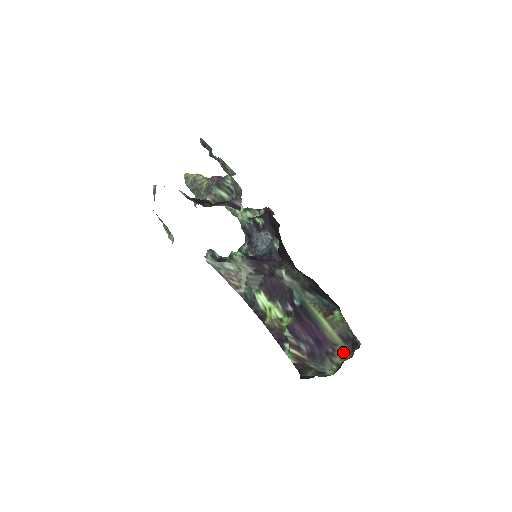
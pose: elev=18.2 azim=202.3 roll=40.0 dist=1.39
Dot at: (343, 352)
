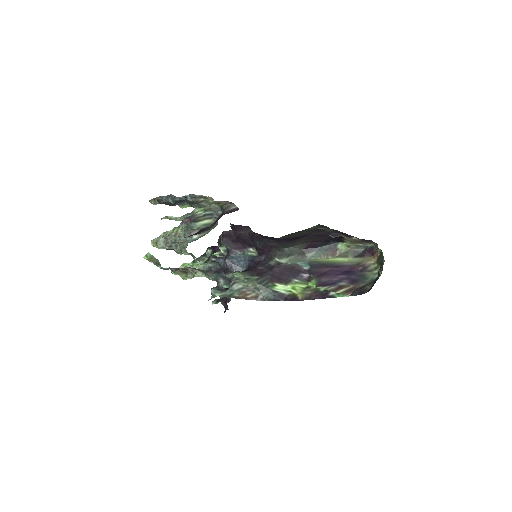
Dot at: (369, 261)
